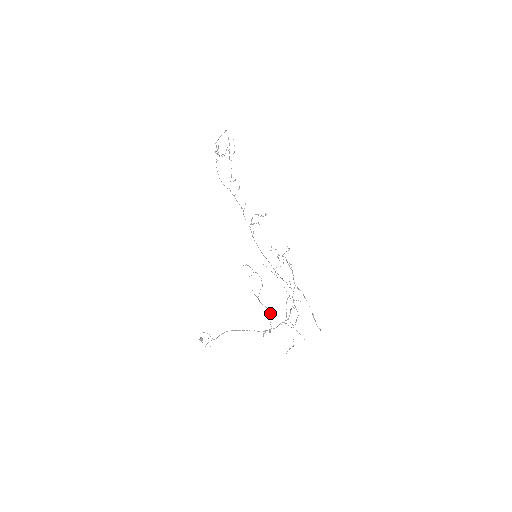
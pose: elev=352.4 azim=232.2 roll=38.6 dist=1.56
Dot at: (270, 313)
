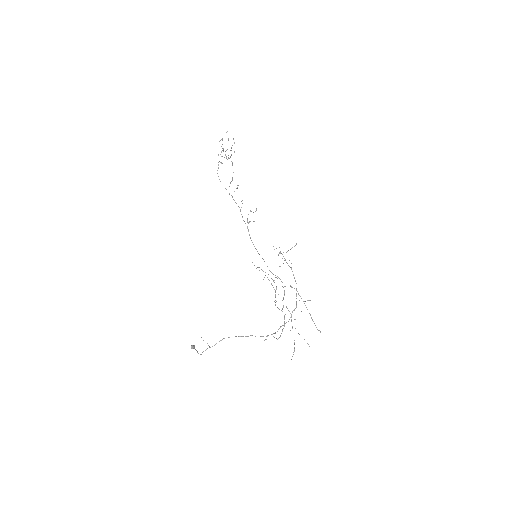
Dot at: occluded
